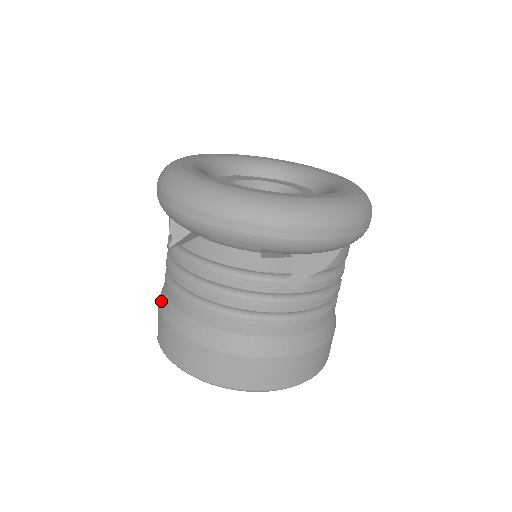
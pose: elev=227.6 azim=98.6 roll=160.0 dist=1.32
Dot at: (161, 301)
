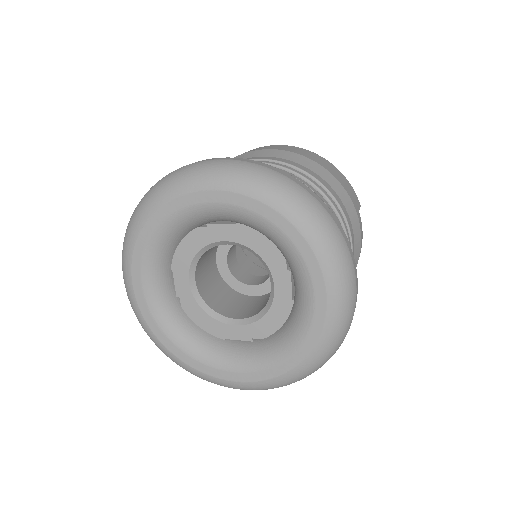
Dot at: occluded
